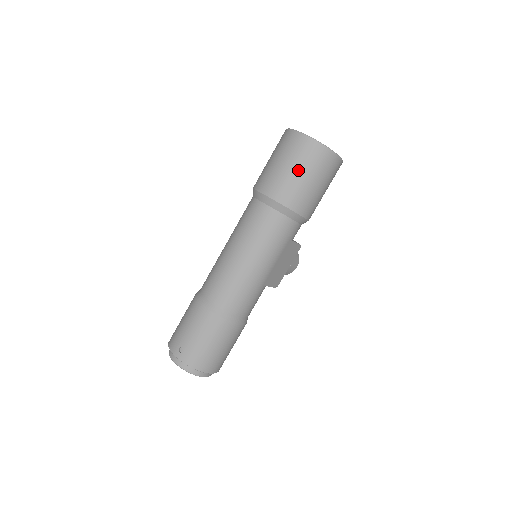
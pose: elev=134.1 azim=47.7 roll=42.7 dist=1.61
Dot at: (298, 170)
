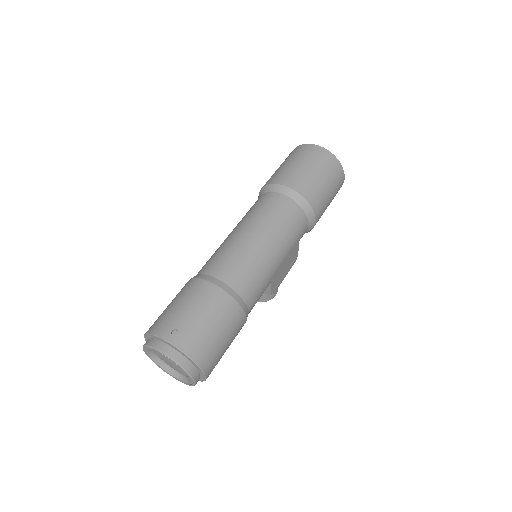
Dot at: (317, 171)
